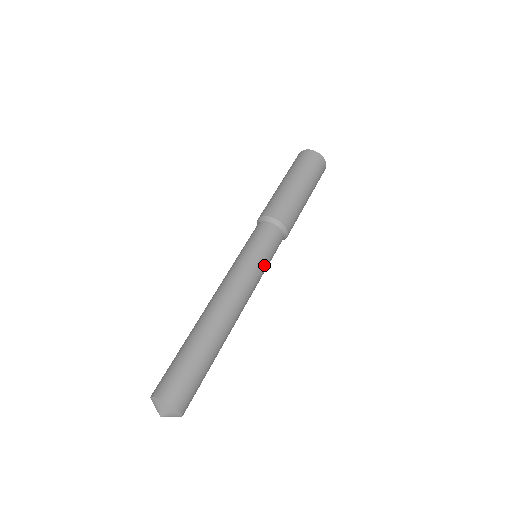
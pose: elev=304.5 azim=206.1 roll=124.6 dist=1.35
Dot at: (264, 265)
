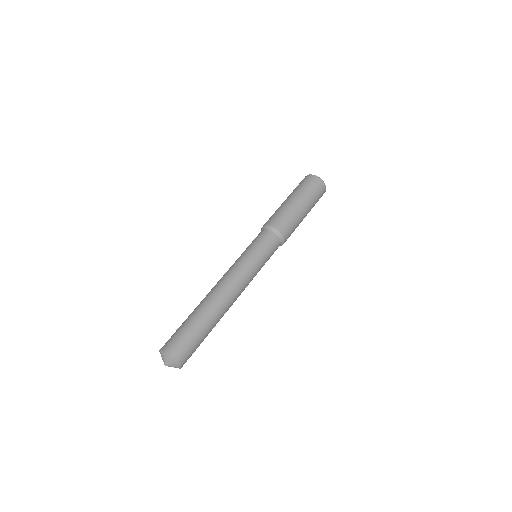
Dot at: occluded
